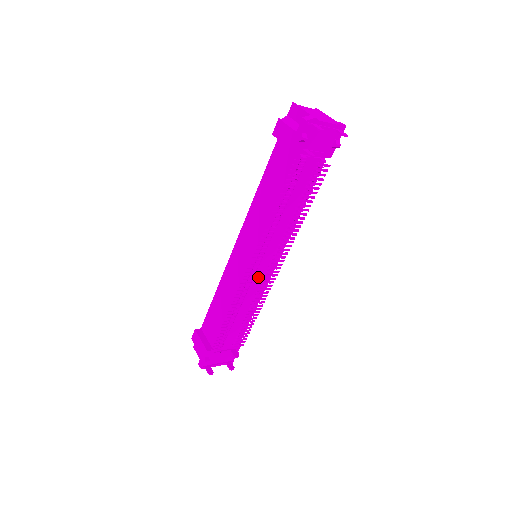
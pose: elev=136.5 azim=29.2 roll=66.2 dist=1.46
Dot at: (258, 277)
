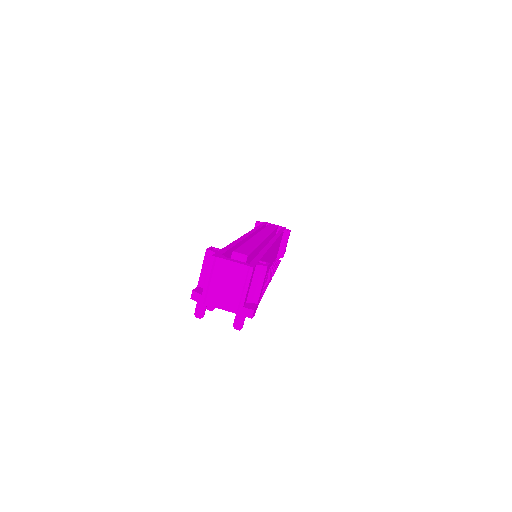
Dot at: occluded
